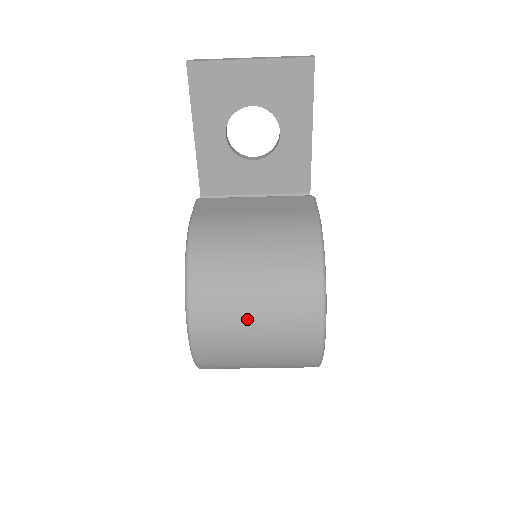
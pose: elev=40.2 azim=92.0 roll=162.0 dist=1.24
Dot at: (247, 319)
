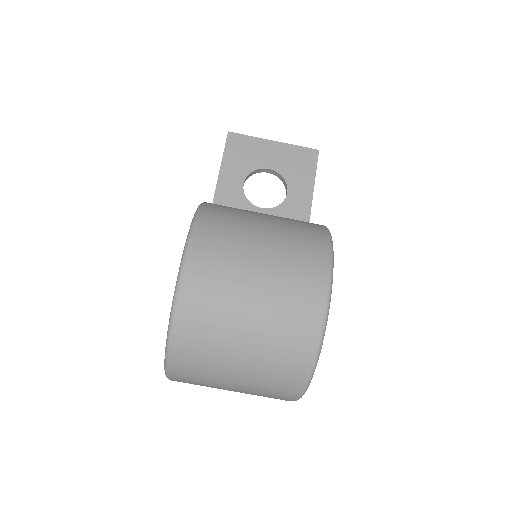
Dot at: (252, 249)
